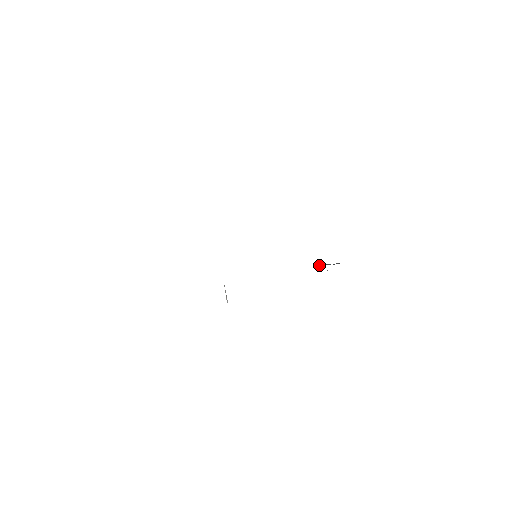
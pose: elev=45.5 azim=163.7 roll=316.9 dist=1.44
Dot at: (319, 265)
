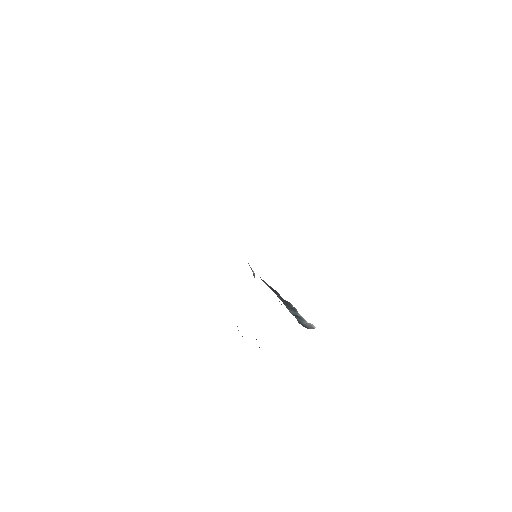
Dot at: (296, 313)
